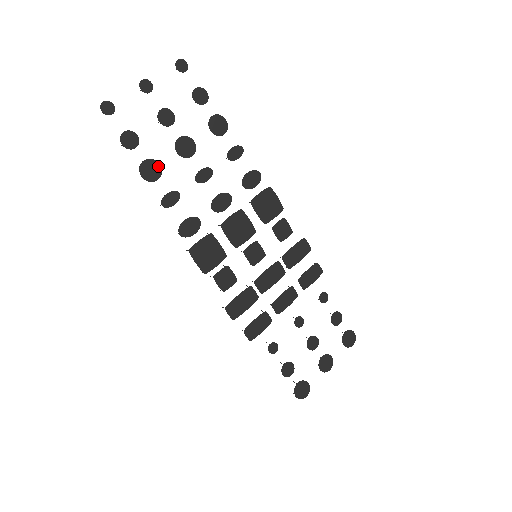
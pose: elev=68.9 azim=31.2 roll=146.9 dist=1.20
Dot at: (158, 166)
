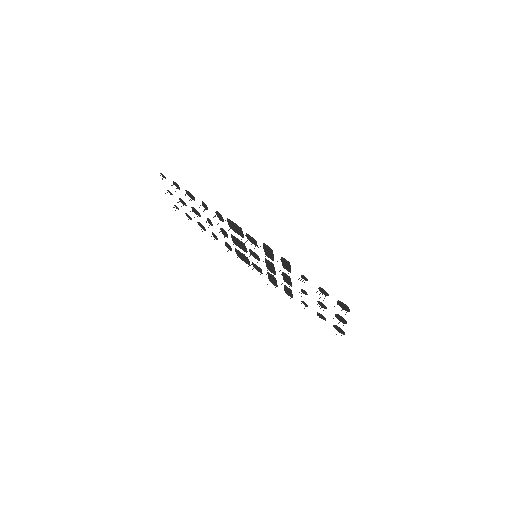
Dot at: (192, 199)
